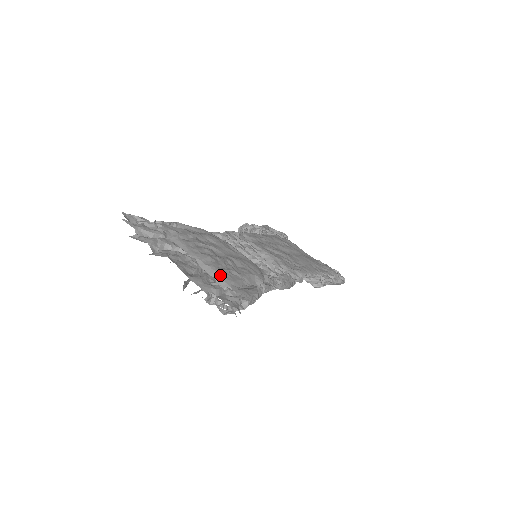
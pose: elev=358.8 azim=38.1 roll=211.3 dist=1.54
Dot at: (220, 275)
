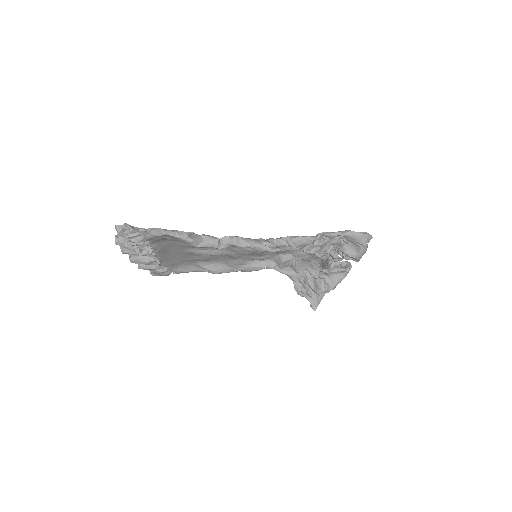
Dot at: (162, 241)
